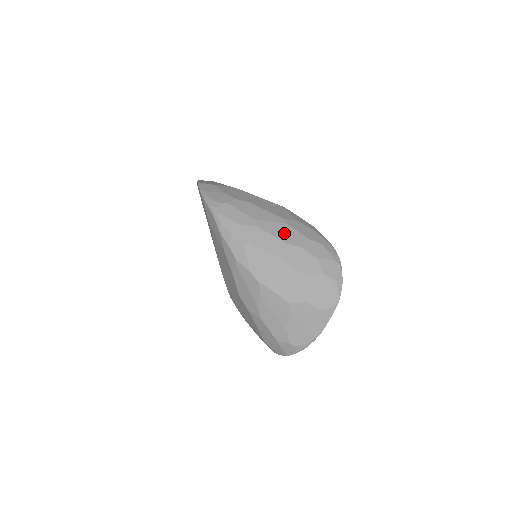
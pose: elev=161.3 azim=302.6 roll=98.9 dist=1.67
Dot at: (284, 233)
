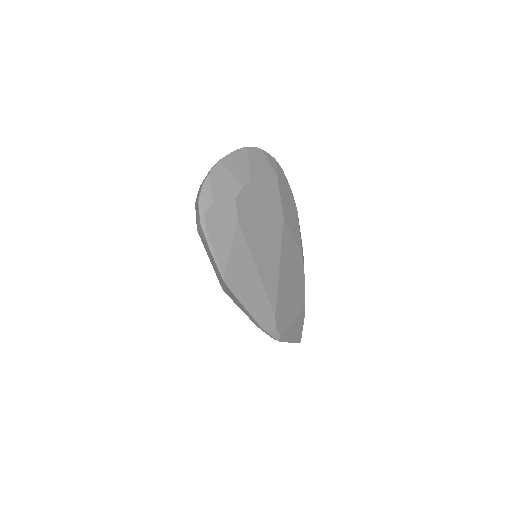
Dot at: occluded
